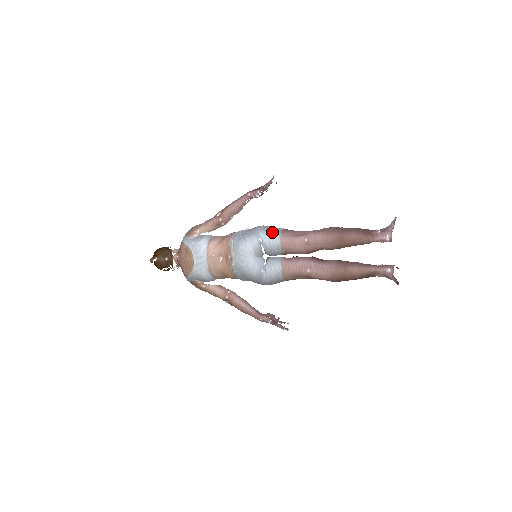
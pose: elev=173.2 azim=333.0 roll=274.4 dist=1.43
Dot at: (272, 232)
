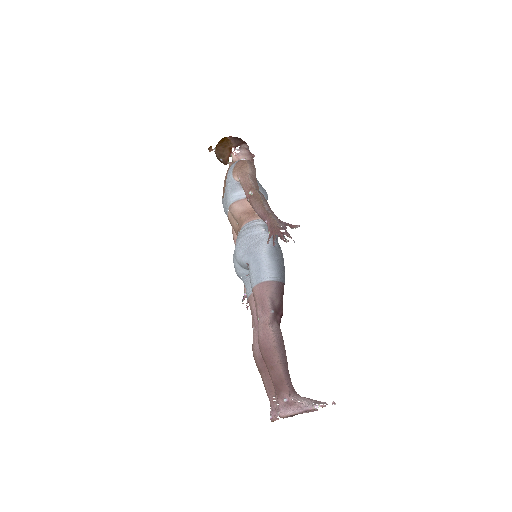
Dot at: (256, 272)
